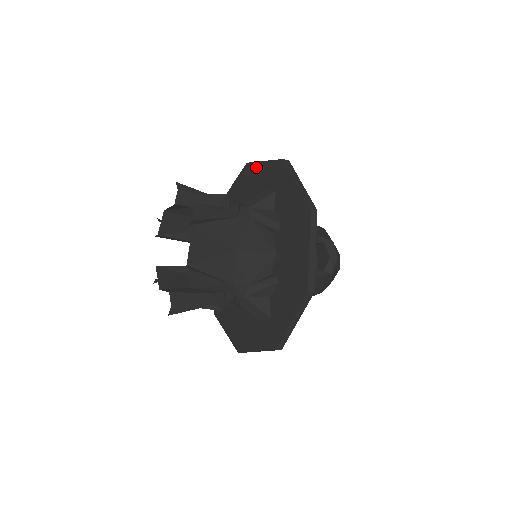
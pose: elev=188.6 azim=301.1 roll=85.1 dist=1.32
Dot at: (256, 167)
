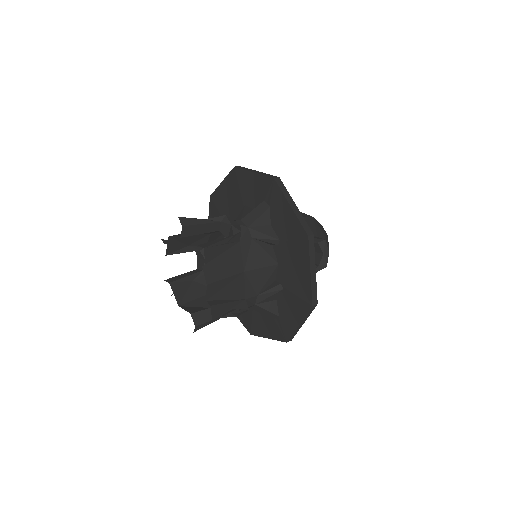
Dot at: (245, 175)
